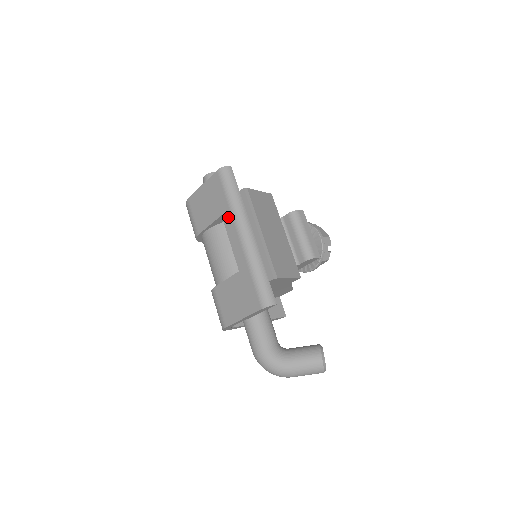
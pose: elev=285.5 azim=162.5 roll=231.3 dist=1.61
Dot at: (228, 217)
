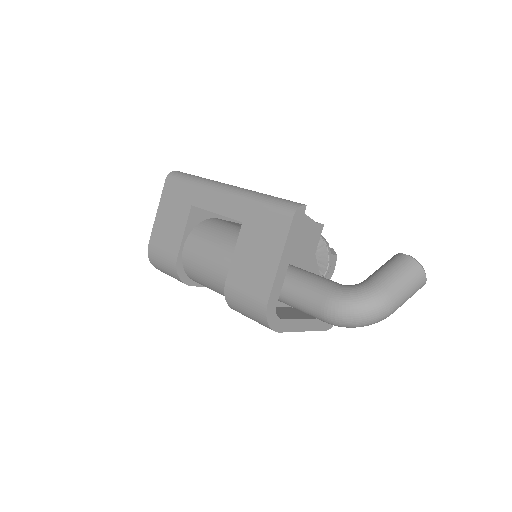
Dot at: (199, 196)
